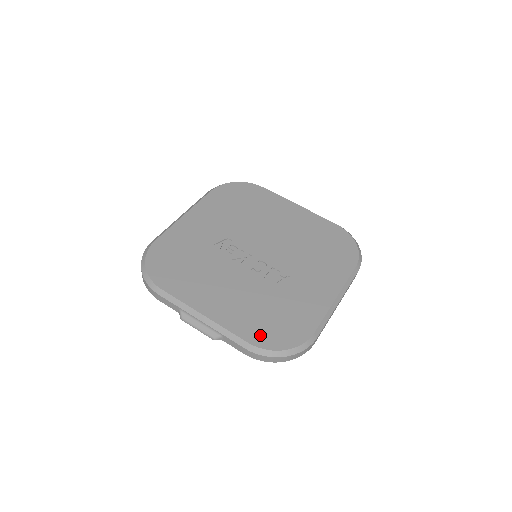
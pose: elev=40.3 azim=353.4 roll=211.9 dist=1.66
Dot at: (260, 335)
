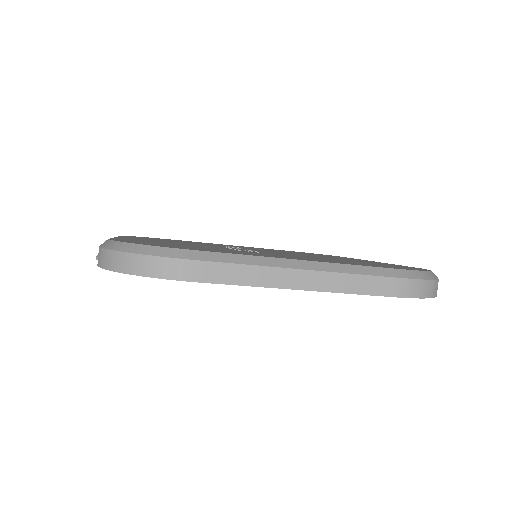
Dot at: (133, 241)
